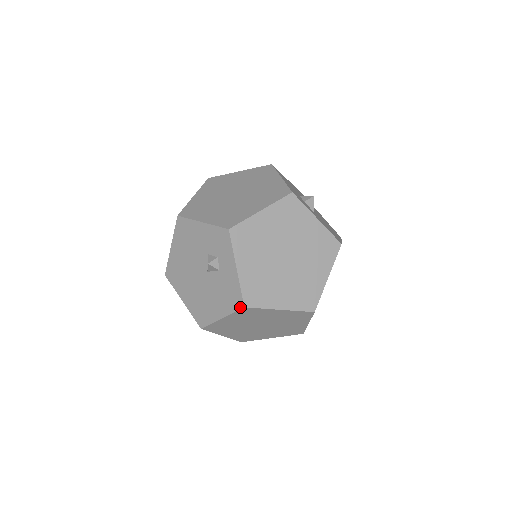
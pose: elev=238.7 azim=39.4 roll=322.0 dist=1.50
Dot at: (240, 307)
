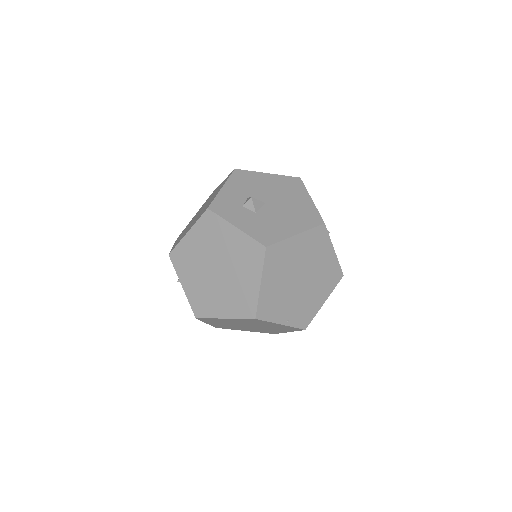
Dot at: (196, 317)
